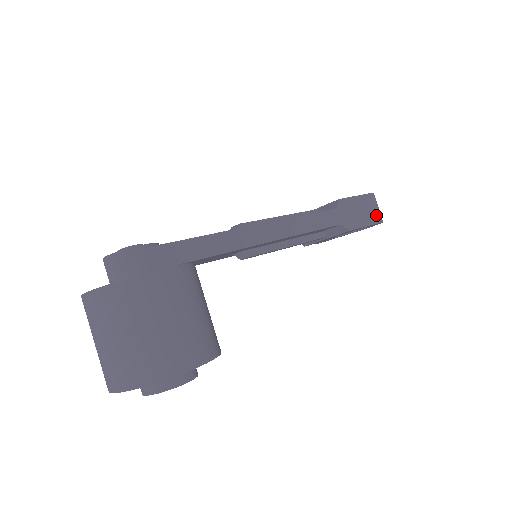
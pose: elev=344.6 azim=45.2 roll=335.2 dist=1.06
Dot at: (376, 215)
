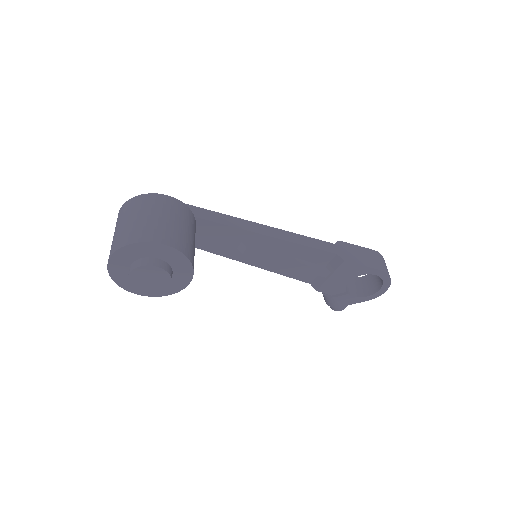
Dot at: (379, 265)
